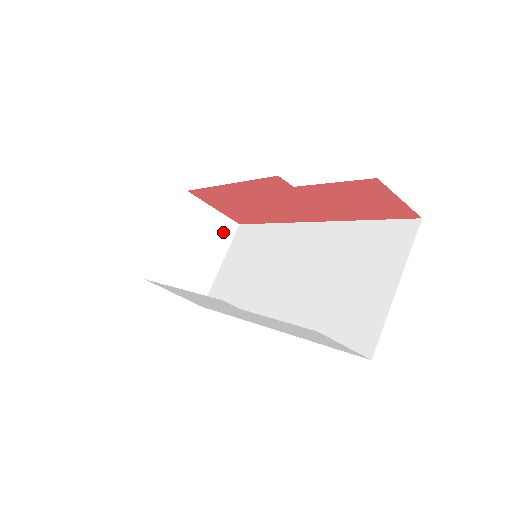
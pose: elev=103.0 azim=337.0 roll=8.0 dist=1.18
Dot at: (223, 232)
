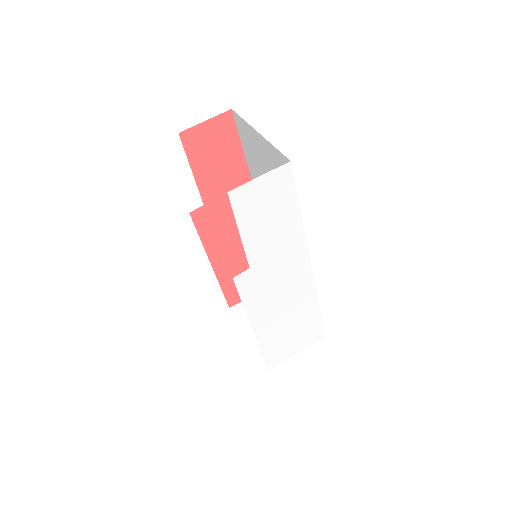
Dot at: occluded
